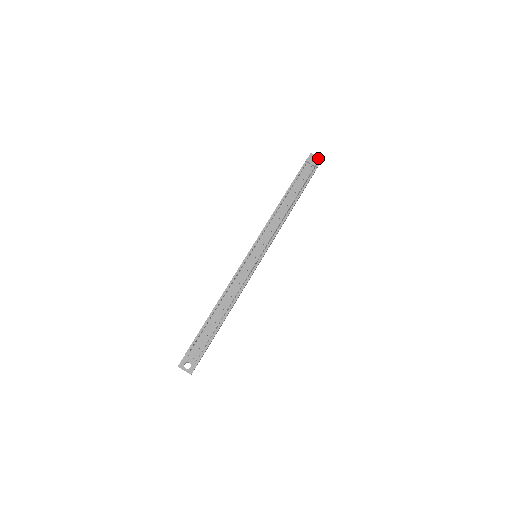
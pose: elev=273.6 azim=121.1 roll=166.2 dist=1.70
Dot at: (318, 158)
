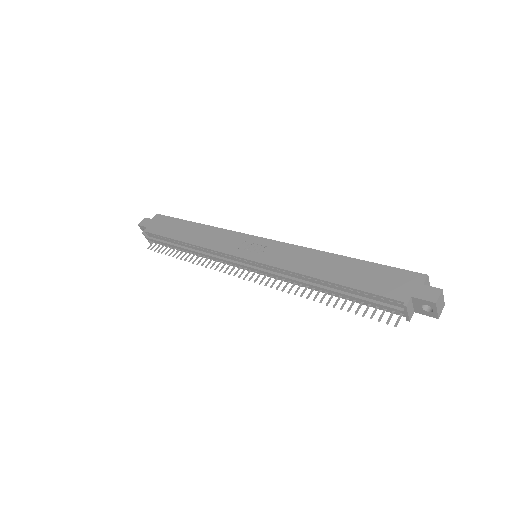
Dot at: (436, 313)
